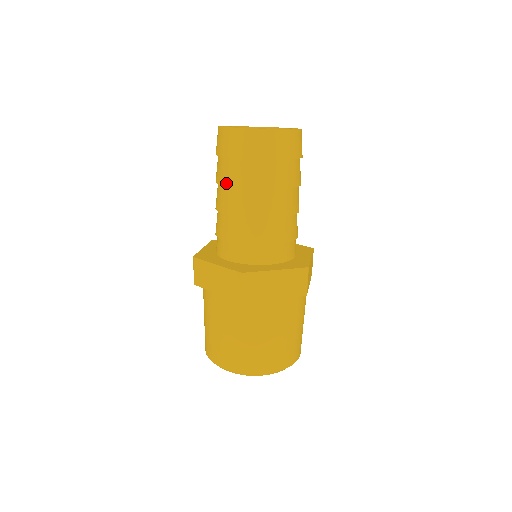
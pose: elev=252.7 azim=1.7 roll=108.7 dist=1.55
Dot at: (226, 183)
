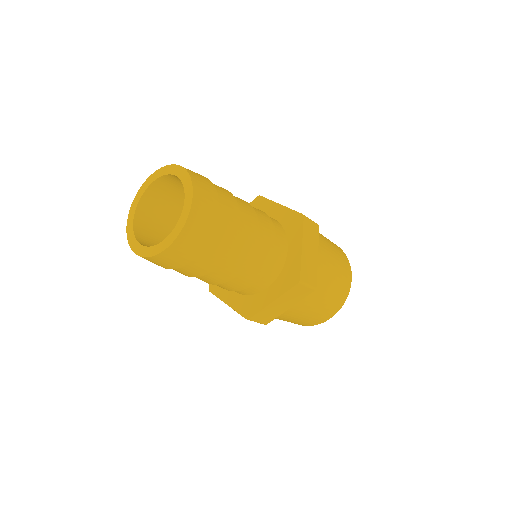
Dot at: occluded
